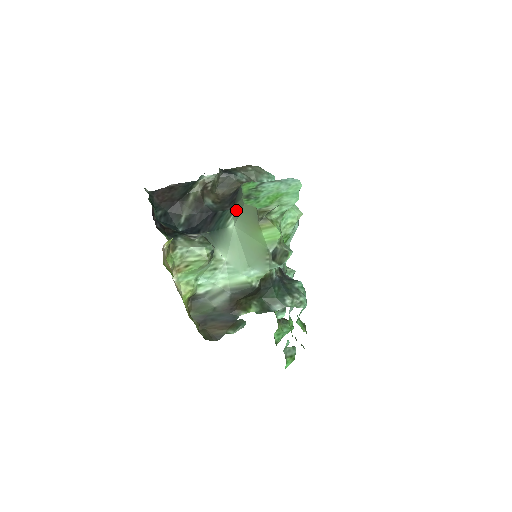
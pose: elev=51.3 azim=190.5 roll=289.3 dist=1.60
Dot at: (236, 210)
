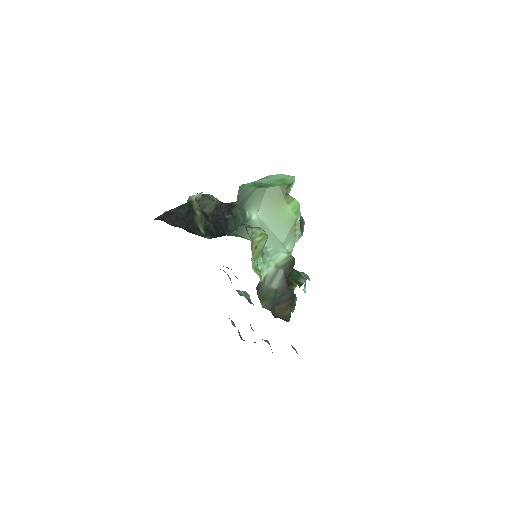
Dot at: (252, 202)
